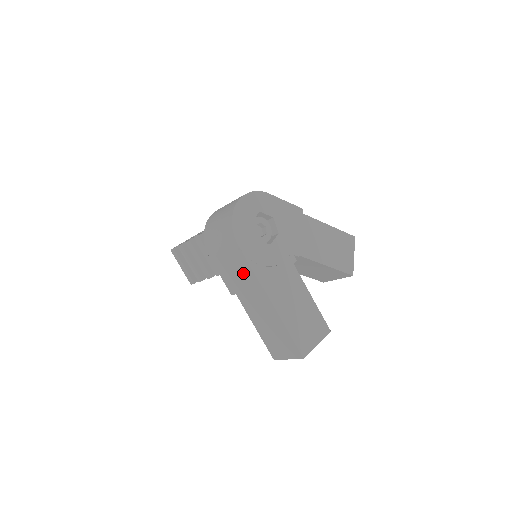
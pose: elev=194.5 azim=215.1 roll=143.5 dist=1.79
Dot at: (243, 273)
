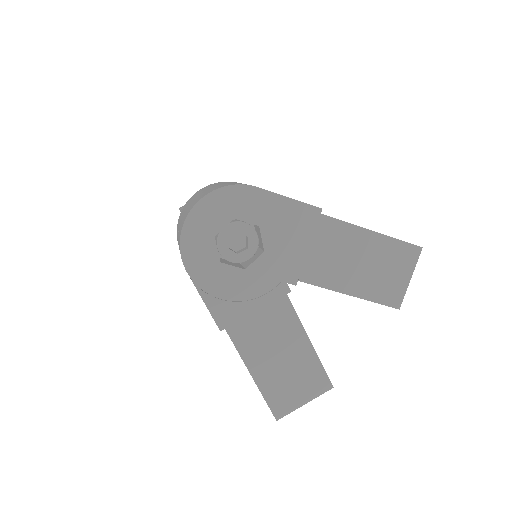
Dot at: occluded
